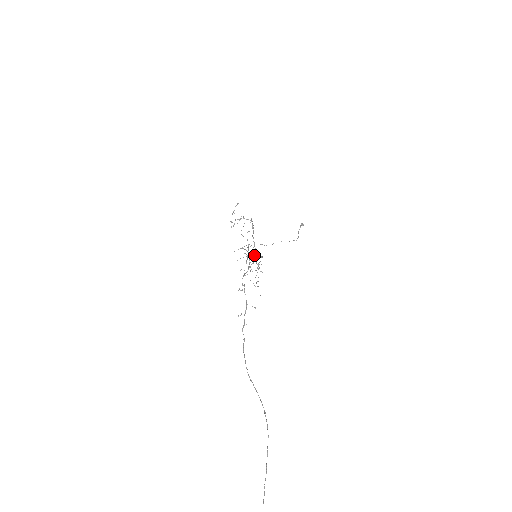
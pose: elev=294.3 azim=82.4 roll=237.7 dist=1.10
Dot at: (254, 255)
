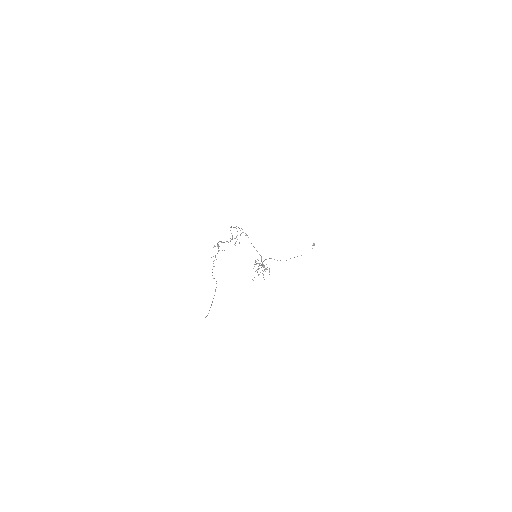
Dot at: occluded
